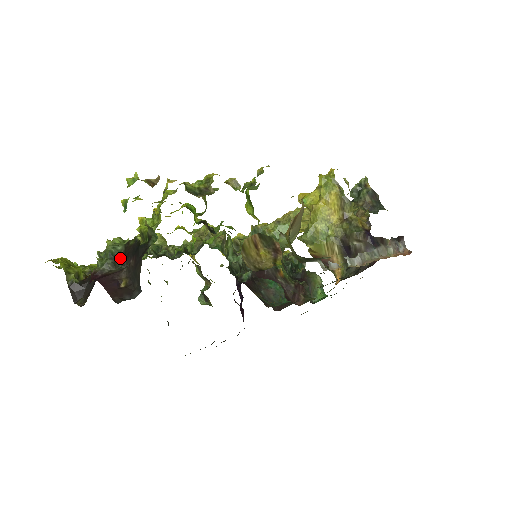
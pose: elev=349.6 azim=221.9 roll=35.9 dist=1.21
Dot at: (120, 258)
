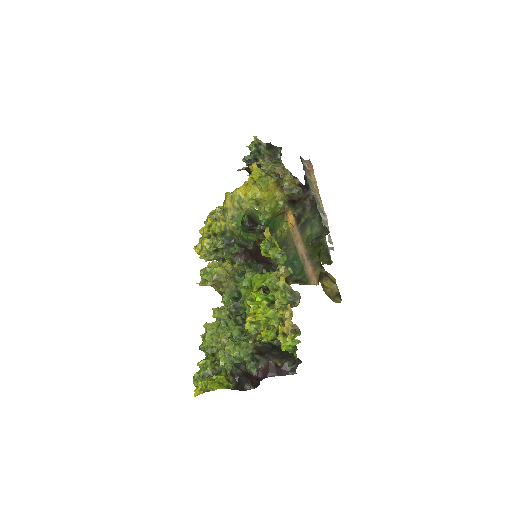
Dot at: (256, 355)
